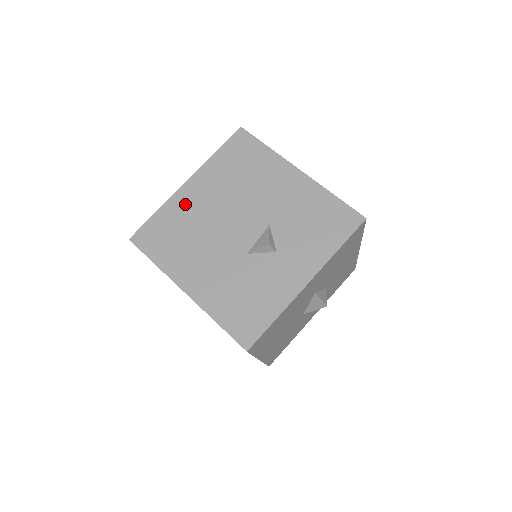
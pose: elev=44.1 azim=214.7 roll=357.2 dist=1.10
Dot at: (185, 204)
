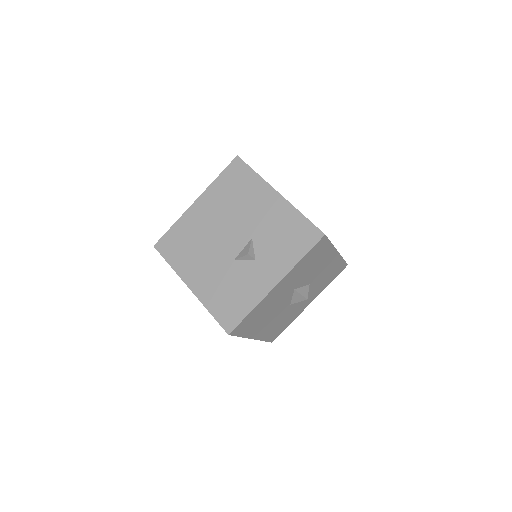
Dot at: (193, 219)
